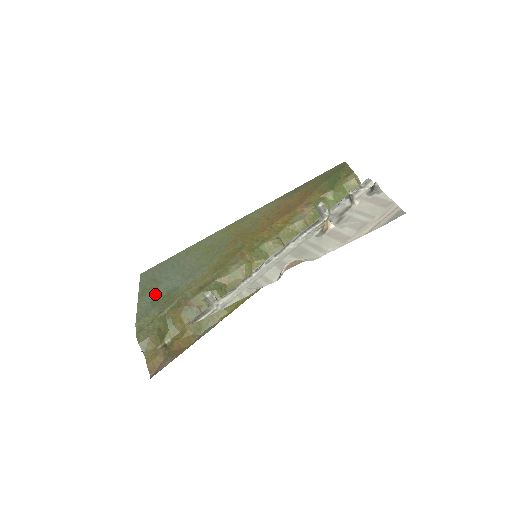
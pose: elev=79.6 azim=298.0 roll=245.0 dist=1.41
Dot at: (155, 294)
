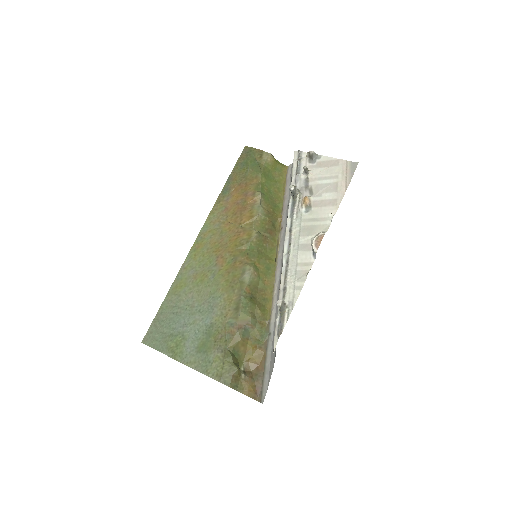
Dot at: (192, 344)
